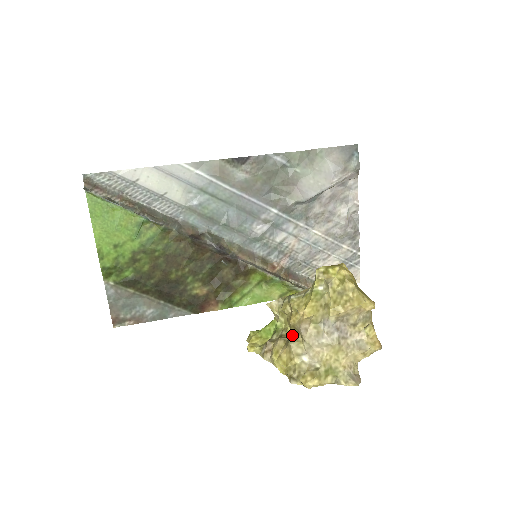
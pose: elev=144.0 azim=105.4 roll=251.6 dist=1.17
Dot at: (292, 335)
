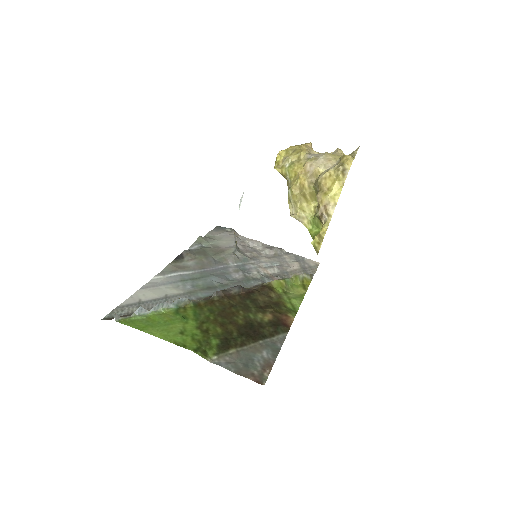
Dot at: (315, 185)
